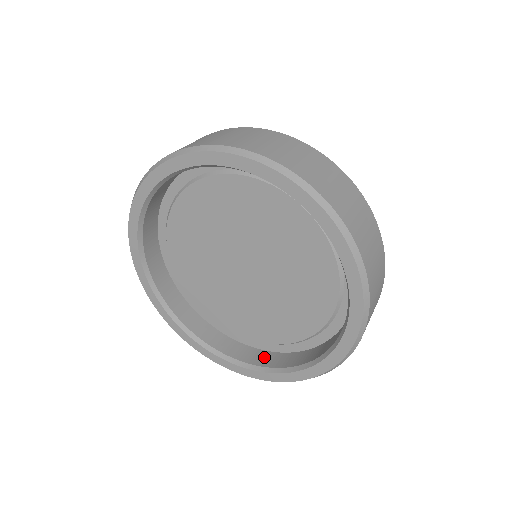
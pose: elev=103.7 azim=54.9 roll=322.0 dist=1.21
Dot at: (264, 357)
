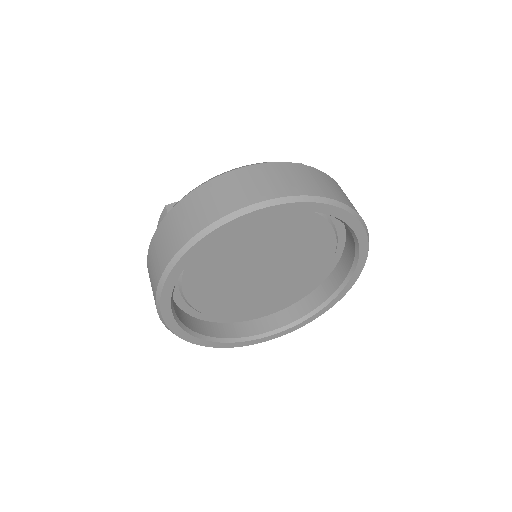
Dot at: (316, 297)
